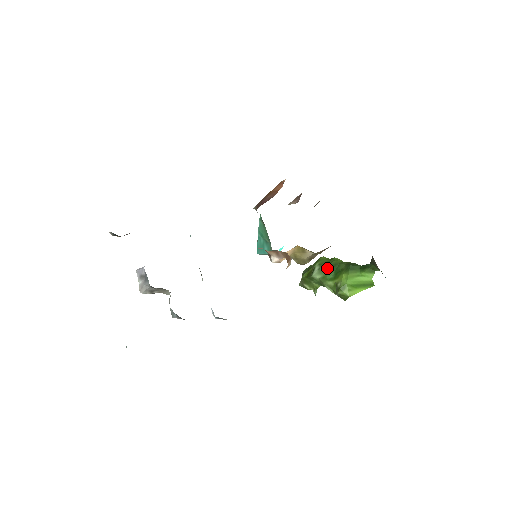
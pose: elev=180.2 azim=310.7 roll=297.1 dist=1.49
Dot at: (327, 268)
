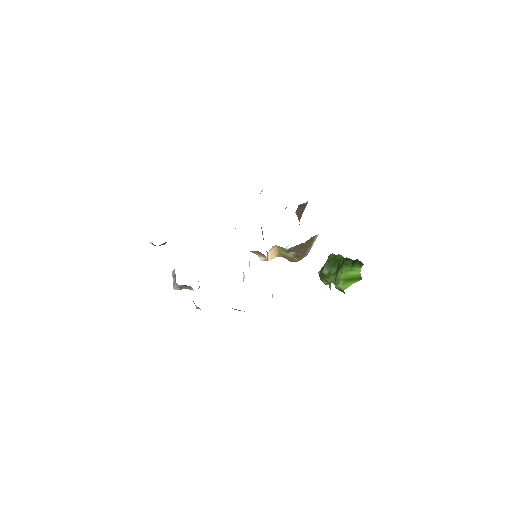
Dot at: (332, 264)
